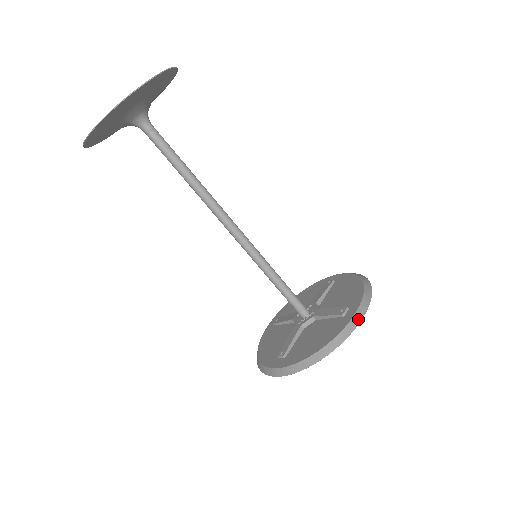
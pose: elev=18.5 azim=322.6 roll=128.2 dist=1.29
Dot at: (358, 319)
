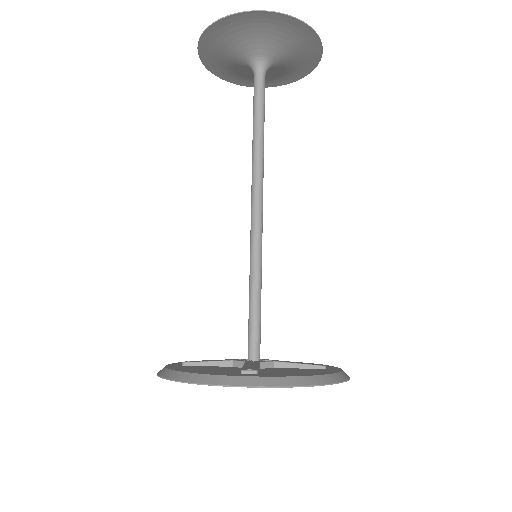
Dot at: occluded
